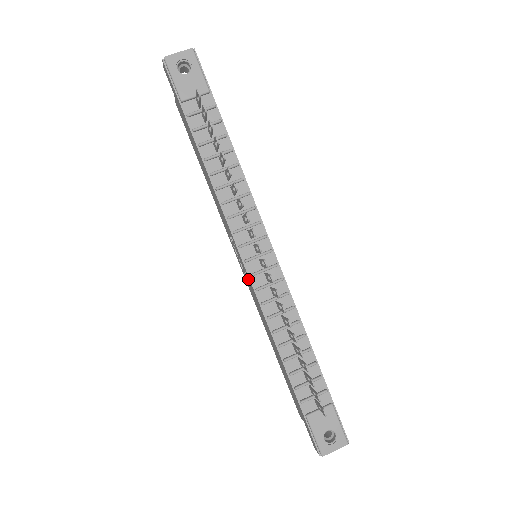
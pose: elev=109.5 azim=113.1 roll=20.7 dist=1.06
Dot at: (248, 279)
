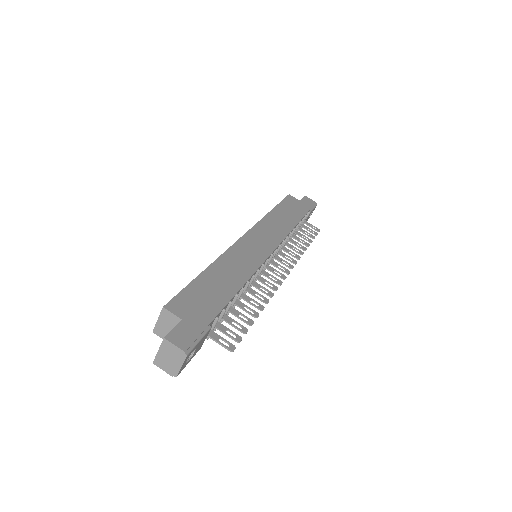
Dot at: occluded
